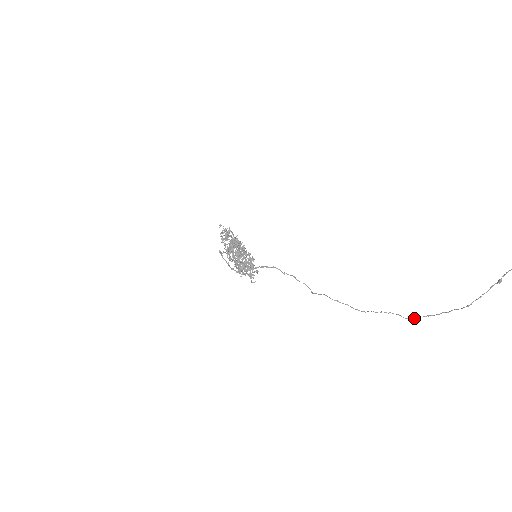
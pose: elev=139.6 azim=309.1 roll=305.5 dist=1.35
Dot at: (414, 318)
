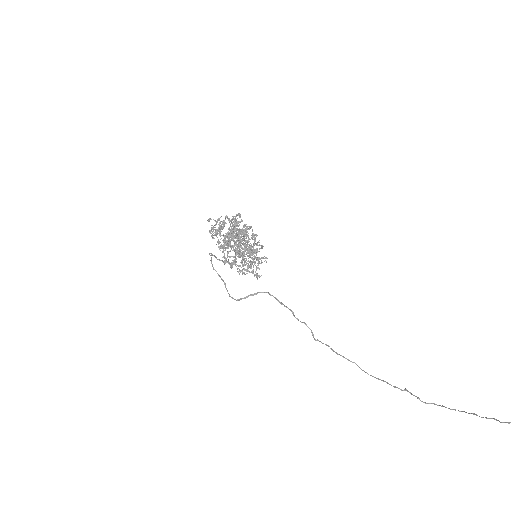
Dot at: occluded
